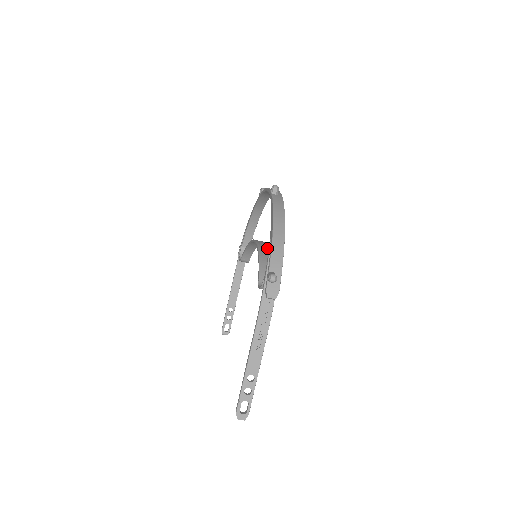
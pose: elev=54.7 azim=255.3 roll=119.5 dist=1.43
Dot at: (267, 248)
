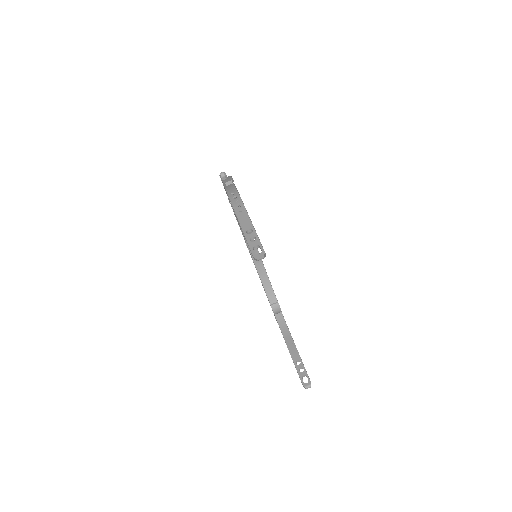
Dot at: occluded
